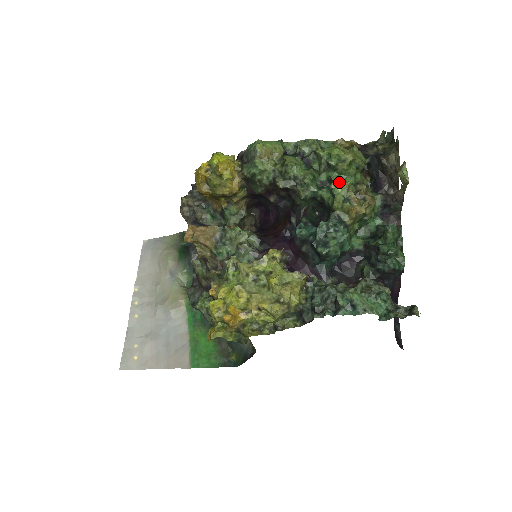
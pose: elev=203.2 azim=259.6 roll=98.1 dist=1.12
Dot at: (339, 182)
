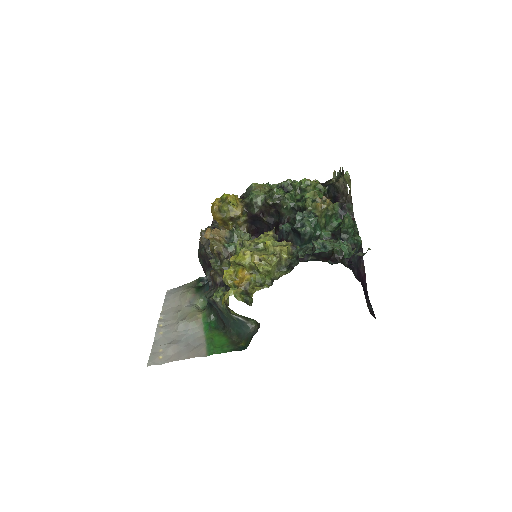
Dot at: occluded
